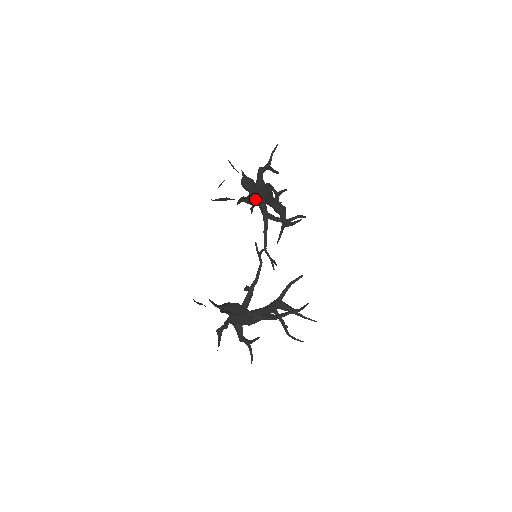
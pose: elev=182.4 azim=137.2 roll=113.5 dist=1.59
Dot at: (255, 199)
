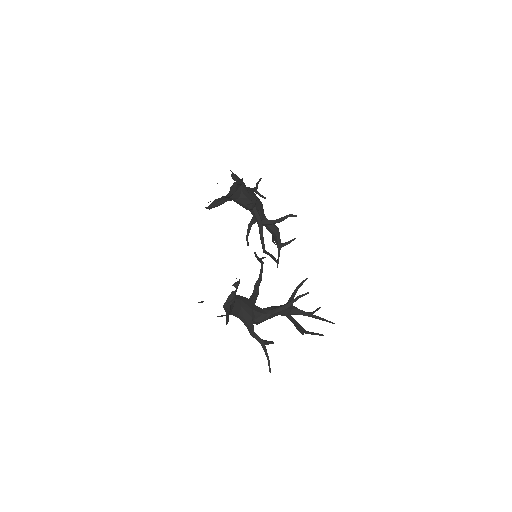
Dot at: (246, 196)
